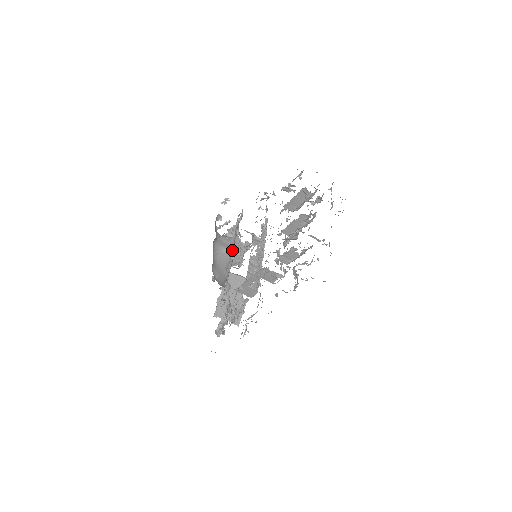
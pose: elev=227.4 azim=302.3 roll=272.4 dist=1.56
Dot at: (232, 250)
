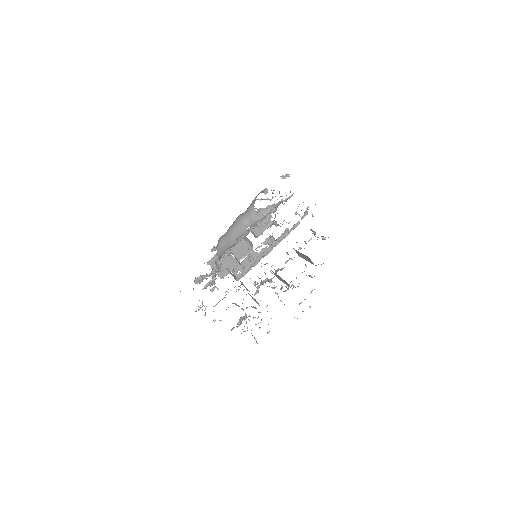
Dot at: (255, 224)
